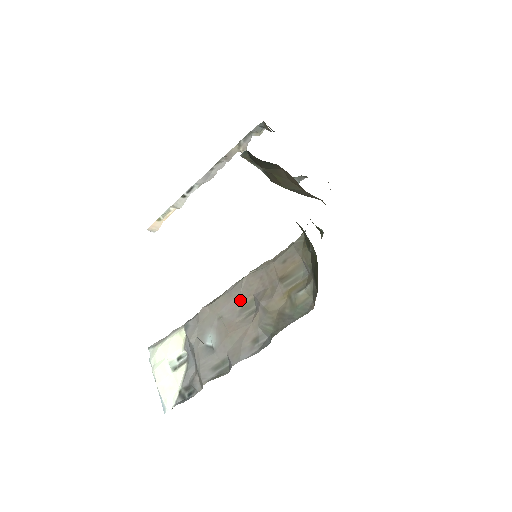
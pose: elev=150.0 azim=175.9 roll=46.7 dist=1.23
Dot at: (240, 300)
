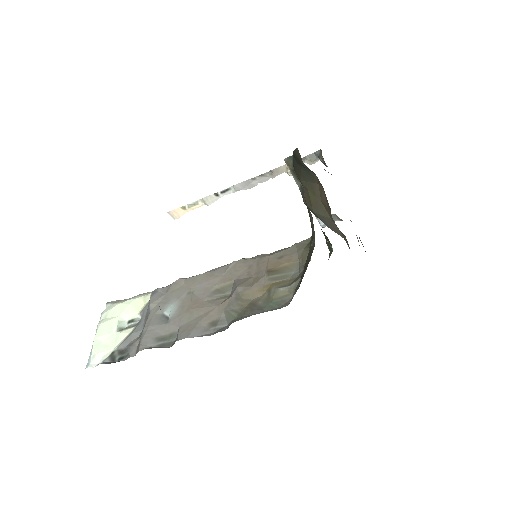
Dot at: (219, 281)
